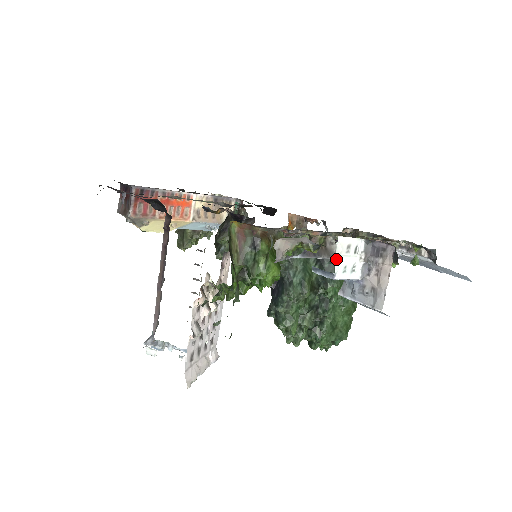
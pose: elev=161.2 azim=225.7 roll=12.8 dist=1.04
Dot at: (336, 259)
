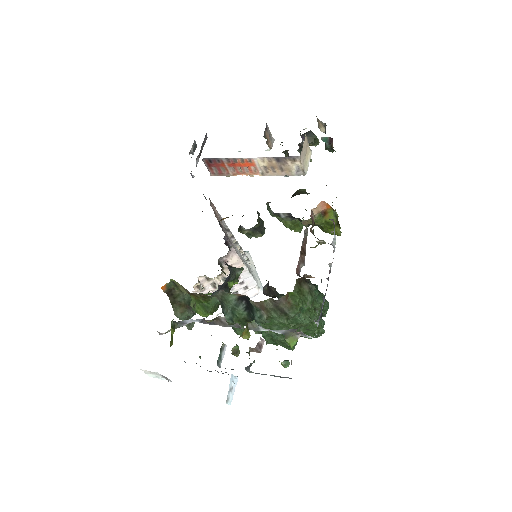
Dot at: (147, 373)
